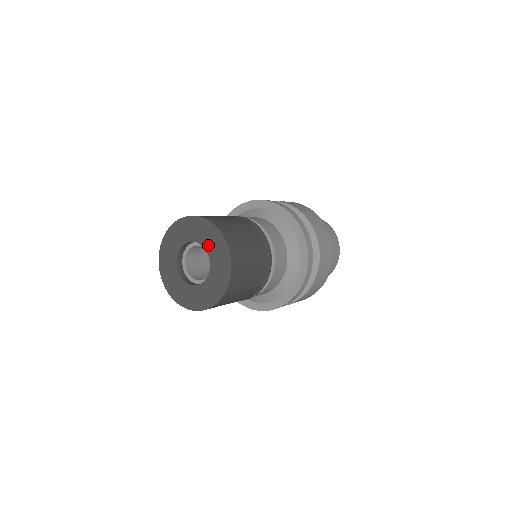
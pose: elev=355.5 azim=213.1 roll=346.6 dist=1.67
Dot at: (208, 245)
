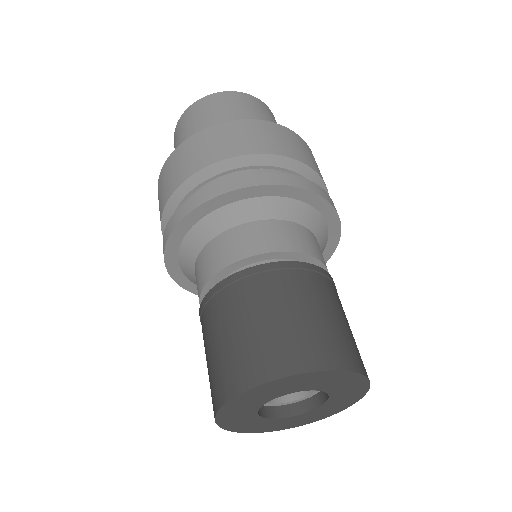
Dot at: (335, 390)
